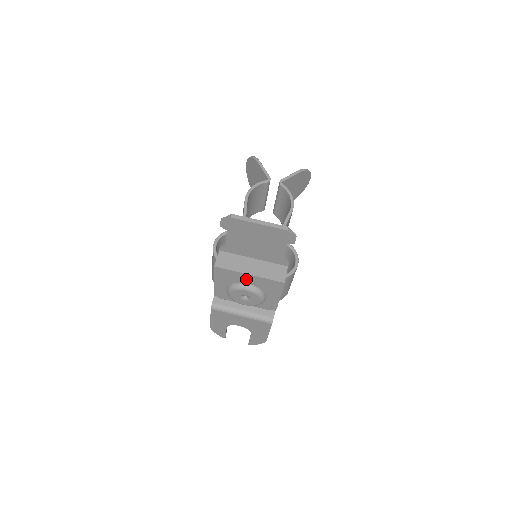
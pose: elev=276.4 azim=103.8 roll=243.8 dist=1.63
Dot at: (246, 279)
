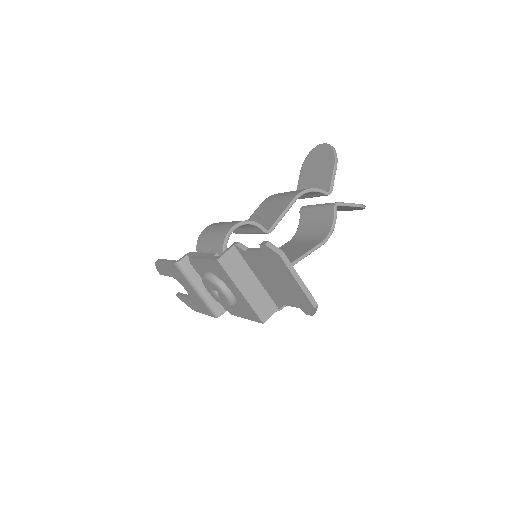
Dot at: (234, 289)
